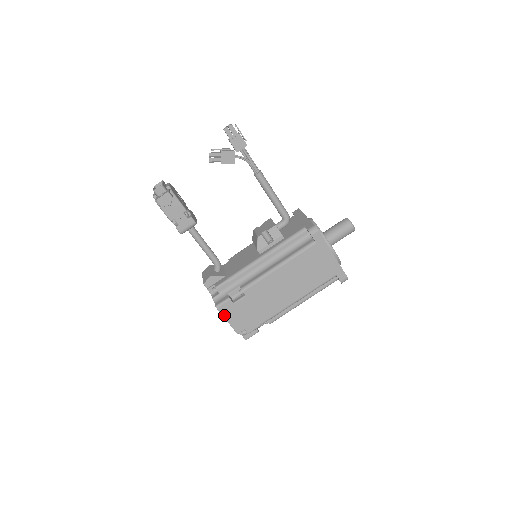
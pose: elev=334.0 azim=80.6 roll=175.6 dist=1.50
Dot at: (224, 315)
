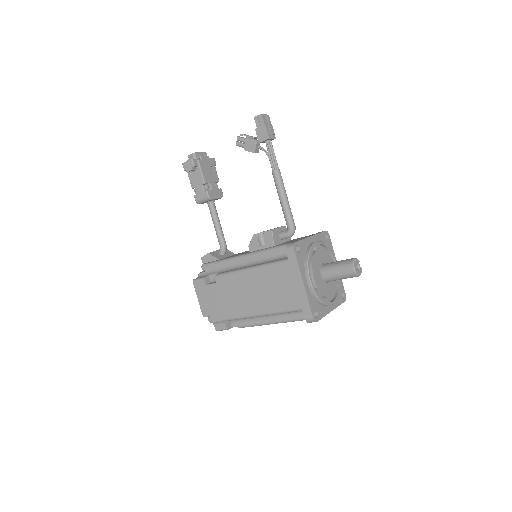
Dot at: (197, 292)
